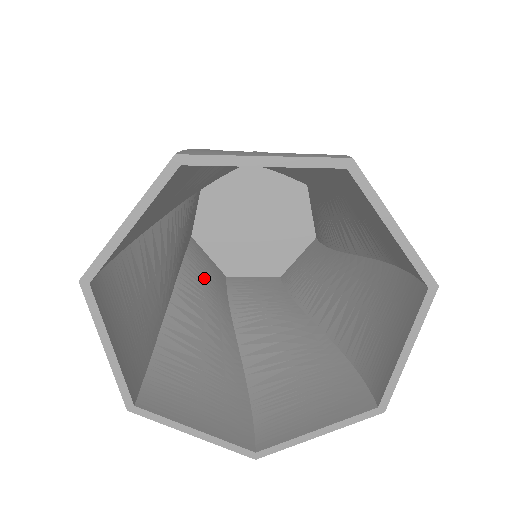
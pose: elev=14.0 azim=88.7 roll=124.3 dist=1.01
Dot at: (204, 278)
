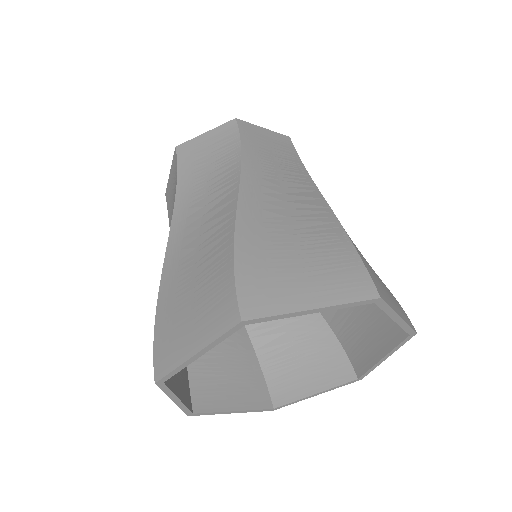
Dot at: occluded
